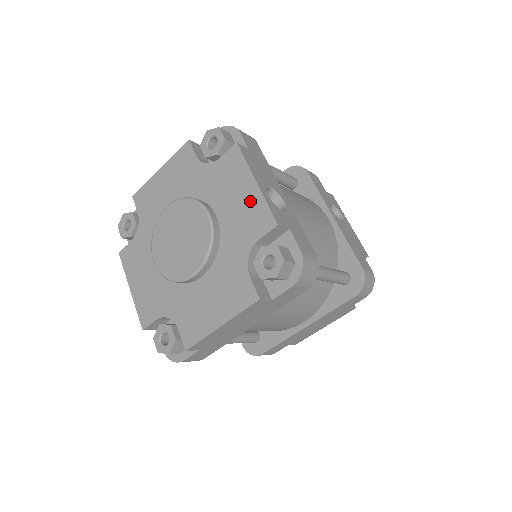
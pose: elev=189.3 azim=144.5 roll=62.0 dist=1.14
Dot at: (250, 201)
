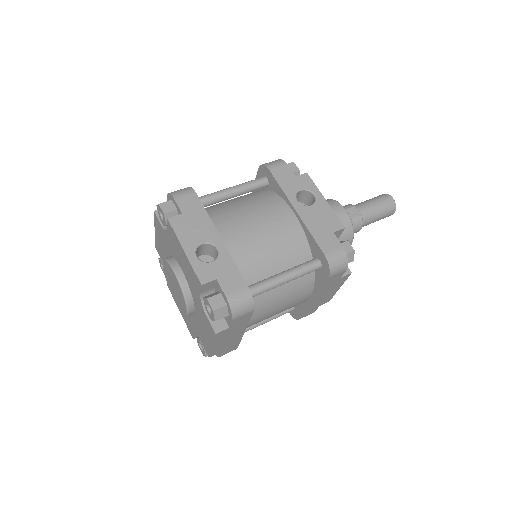
Dot at: (187, 265)
